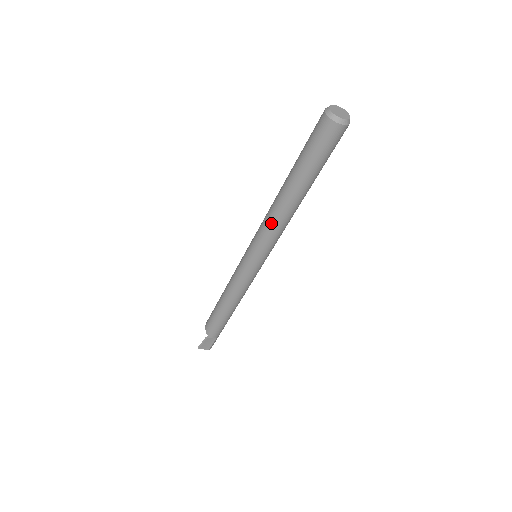
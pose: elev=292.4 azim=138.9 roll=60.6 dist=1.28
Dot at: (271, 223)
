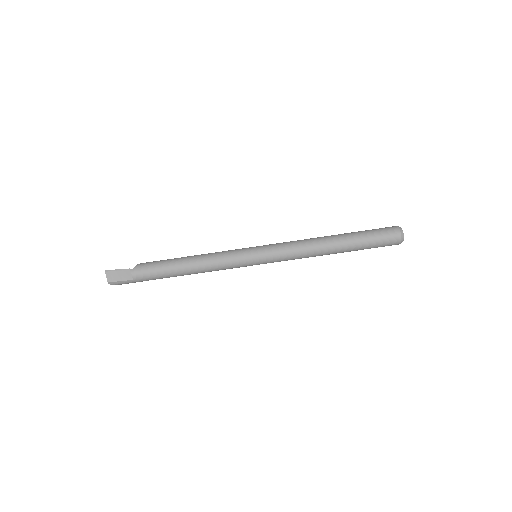
Dot at: (302, 243)
